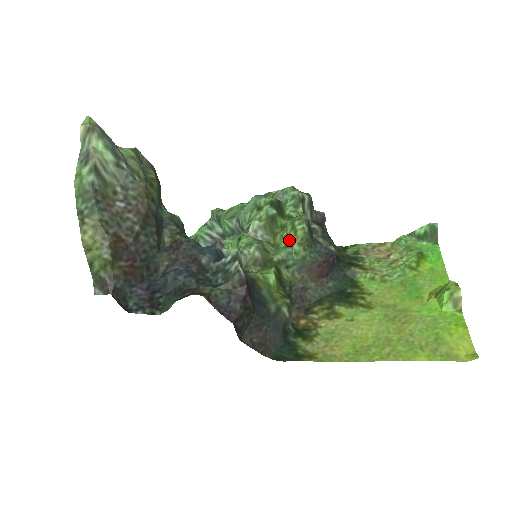
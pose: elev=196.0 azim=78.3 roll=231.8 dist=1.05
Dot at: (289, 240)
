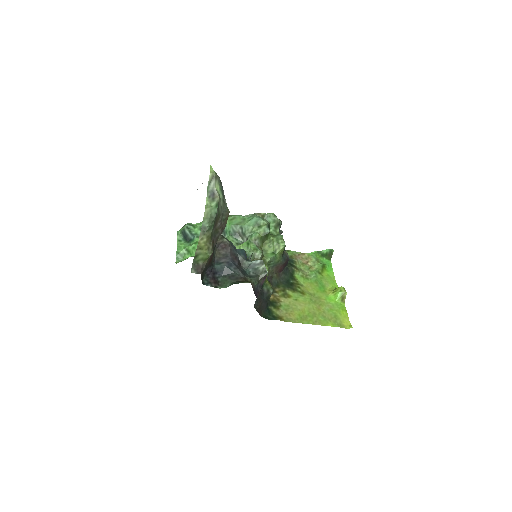
Dot at: (274, 250)
